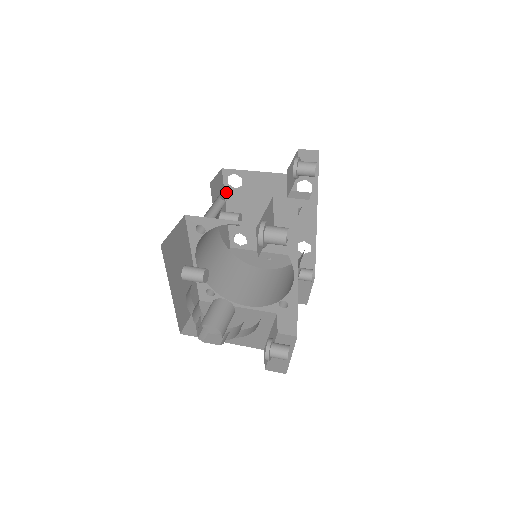
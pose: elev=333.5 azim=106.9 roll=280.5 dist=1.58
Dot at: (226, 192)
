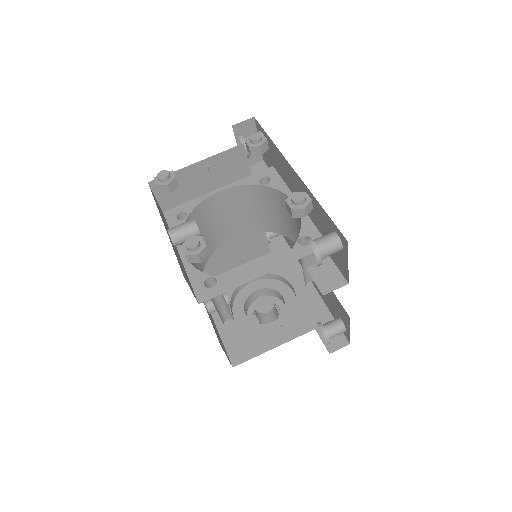
Dot at: occluded
